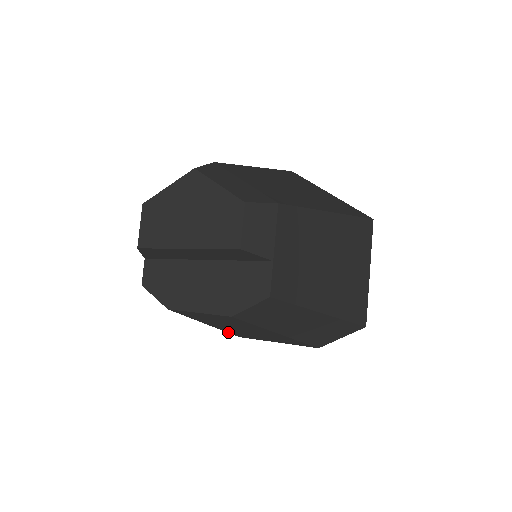
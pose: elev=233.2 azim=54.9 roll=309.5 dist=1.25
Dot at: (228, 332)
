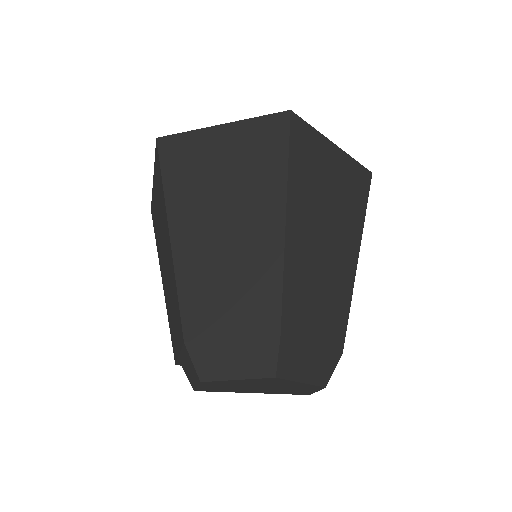
Dot at: occluded
